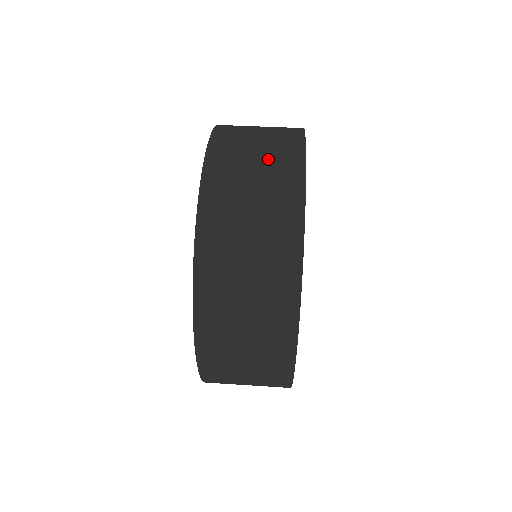
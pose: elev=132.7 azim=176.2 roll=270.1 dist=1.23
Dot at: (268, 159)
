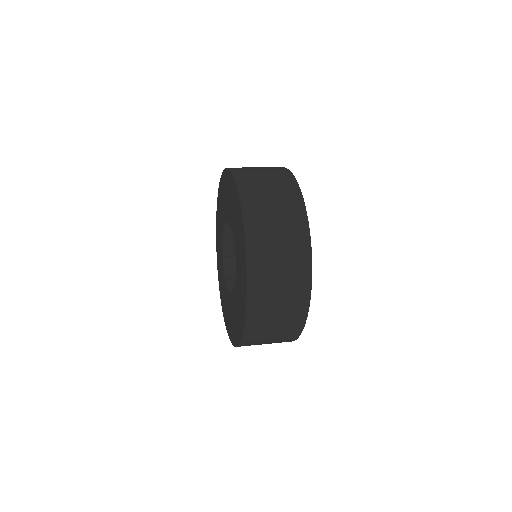
Dot at: (263, 167)
